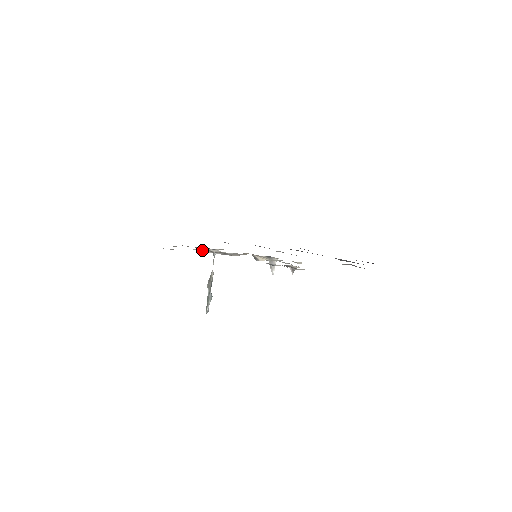
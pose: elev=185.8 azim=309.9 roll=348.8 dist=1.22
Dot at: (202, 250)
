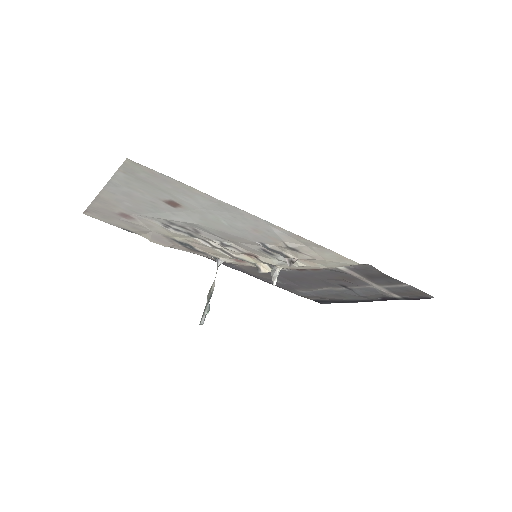
Dot at: (202, 241)
